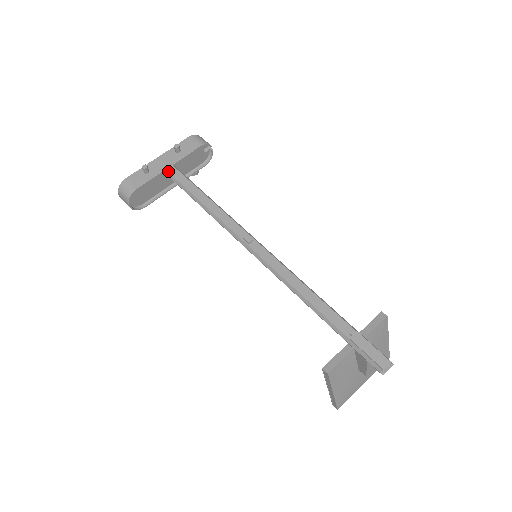
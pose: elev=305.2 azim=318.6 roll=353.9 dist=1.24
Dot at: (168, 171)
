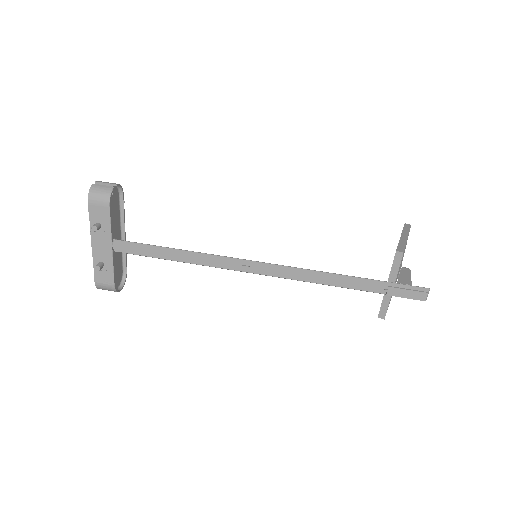
Dot at: (116, 251)
